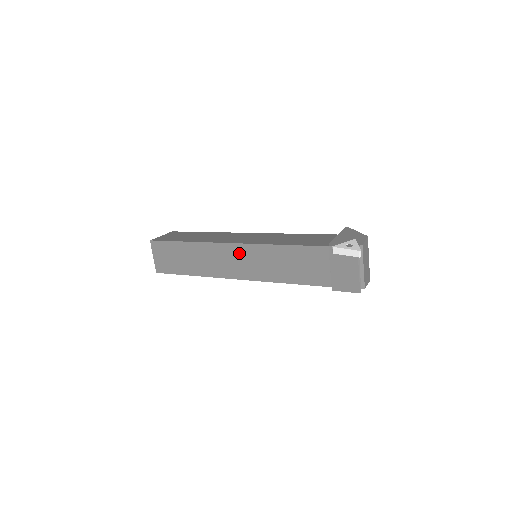
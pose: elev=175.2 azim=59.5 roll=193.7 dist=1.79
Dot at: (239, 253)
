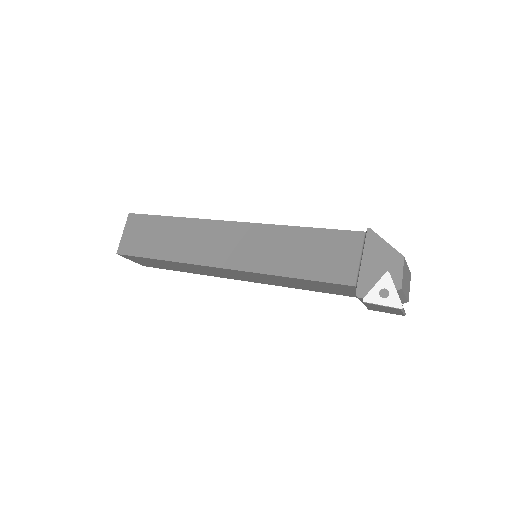
Dot at: (237, 273)
